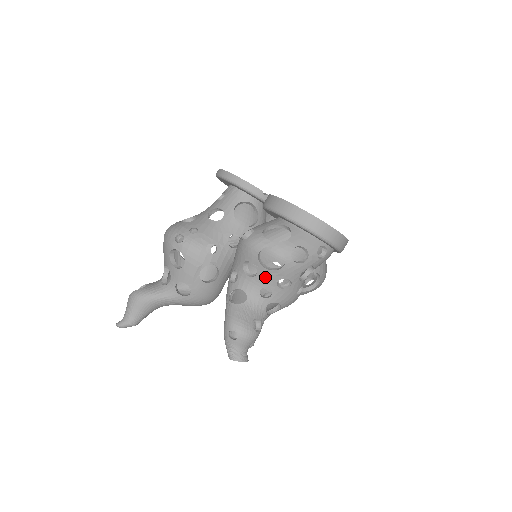
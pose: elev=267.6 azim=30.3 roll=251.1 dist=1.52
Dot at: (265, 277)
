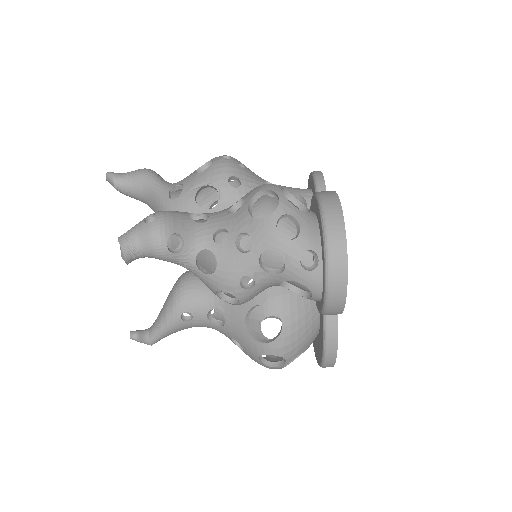
Dot at: (238, 219)
